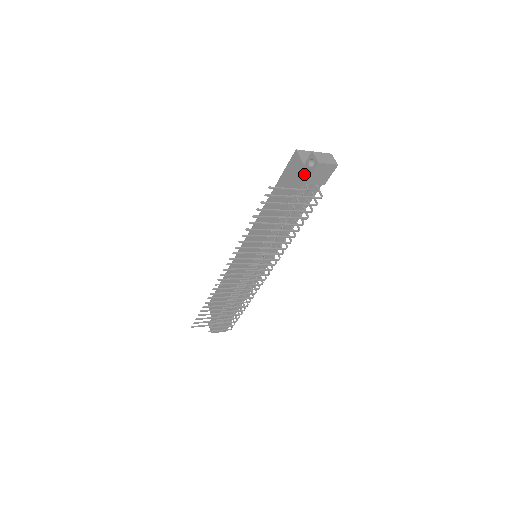
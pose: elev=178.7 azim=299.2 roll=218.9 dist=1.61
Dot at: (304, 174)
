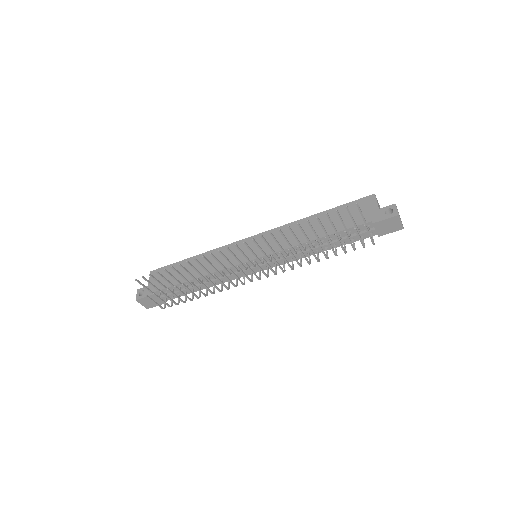
Dot at: (375, 216)
